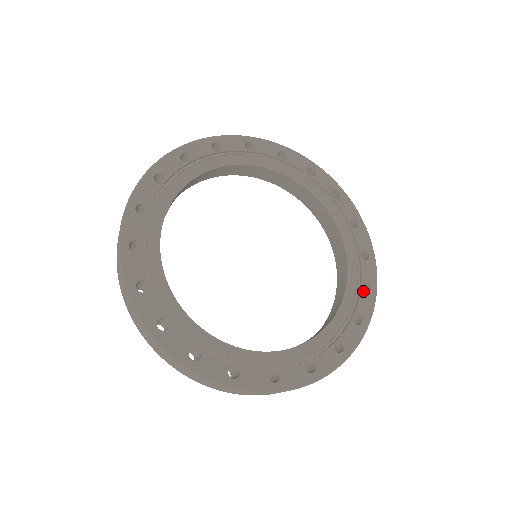
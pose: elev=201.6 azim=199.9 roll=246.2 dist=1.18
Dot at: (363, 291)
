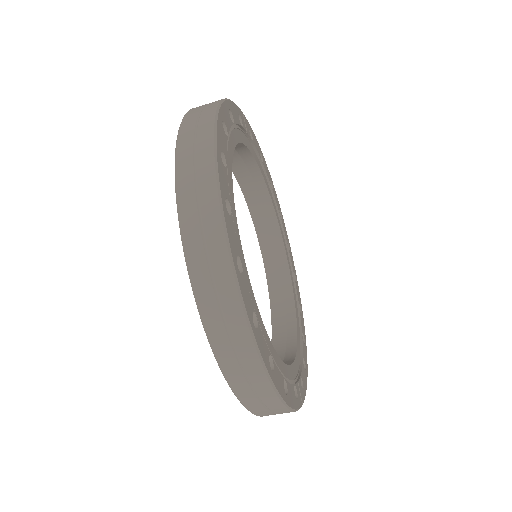
Dot at: occluded
